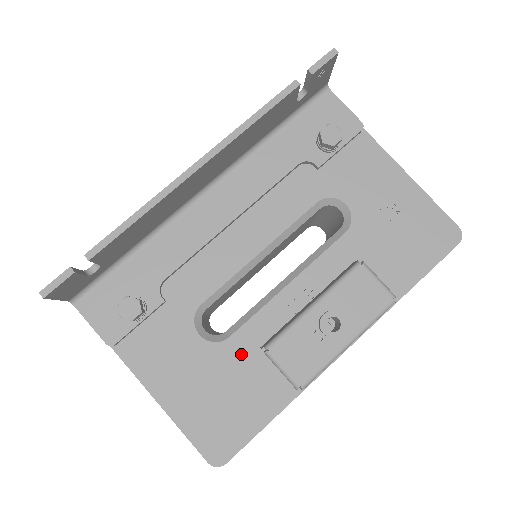
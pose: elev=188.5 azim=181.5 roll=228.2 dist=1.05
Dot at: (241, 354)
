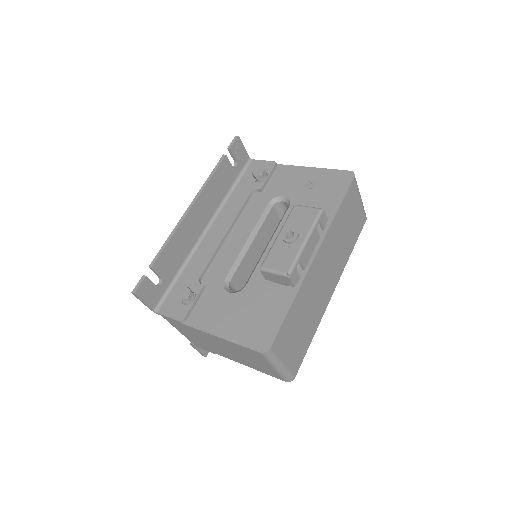
Dot at: (256, 289)
